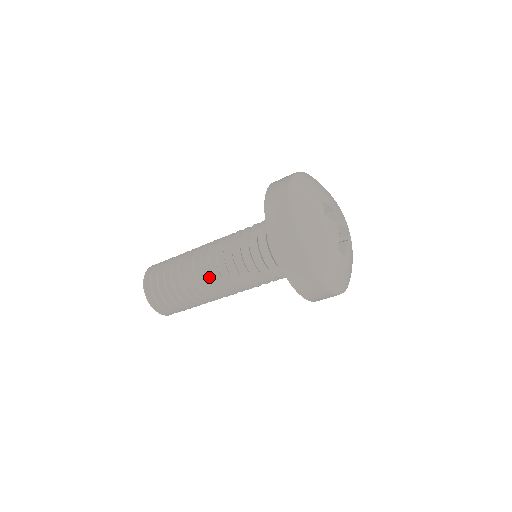
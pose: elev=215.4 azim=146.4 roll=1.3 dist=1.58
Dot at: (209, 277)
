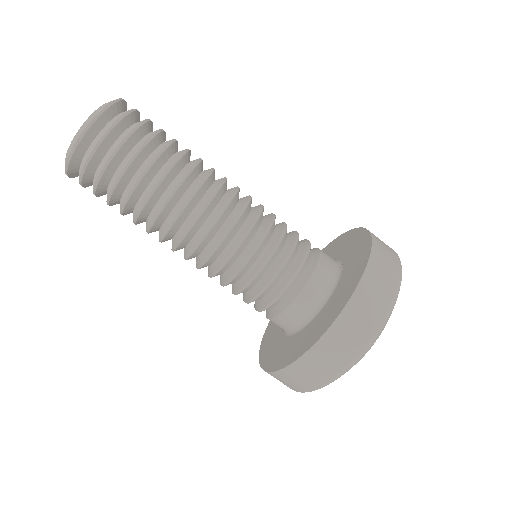
Dot at: (192, 234)
